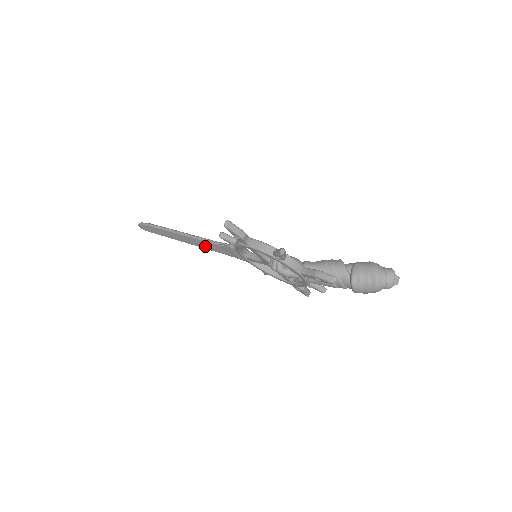
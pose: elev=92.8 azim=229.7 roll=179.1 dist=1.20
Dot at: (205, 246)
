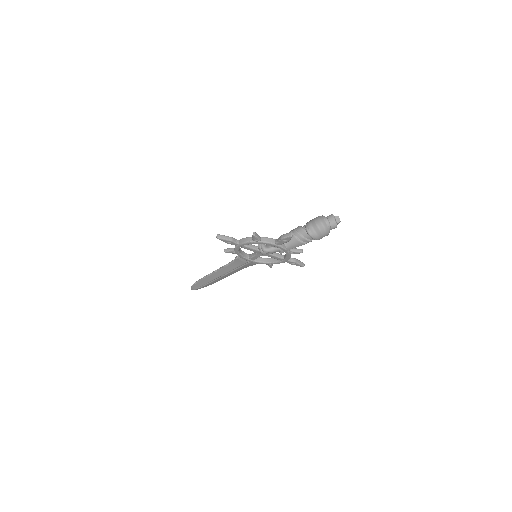
Dot at: (228, 270)
